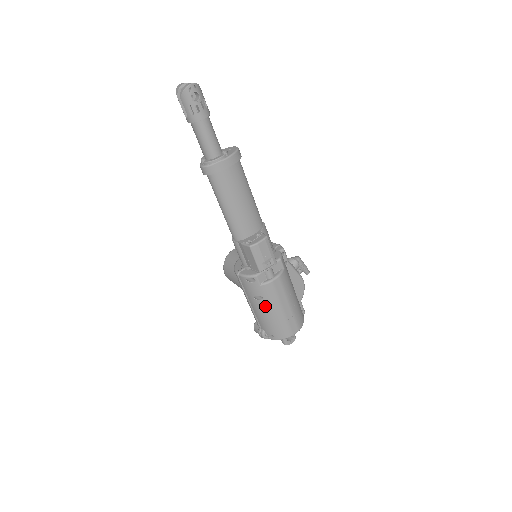
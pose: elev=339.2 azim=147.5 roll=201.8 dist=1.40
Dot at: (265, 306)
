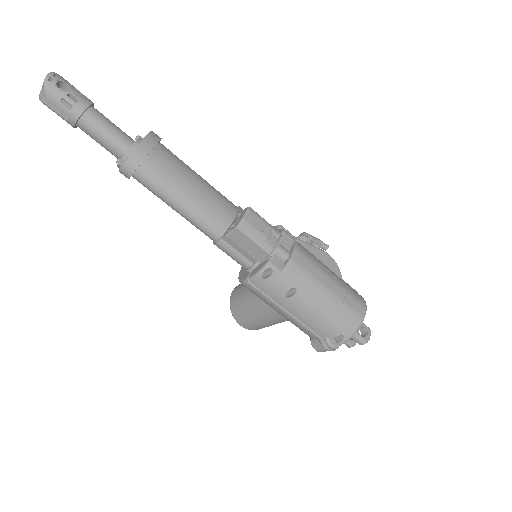
Dot at: (306, 298)
